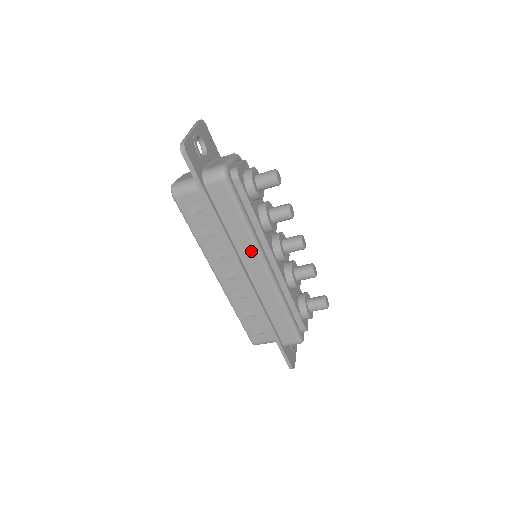
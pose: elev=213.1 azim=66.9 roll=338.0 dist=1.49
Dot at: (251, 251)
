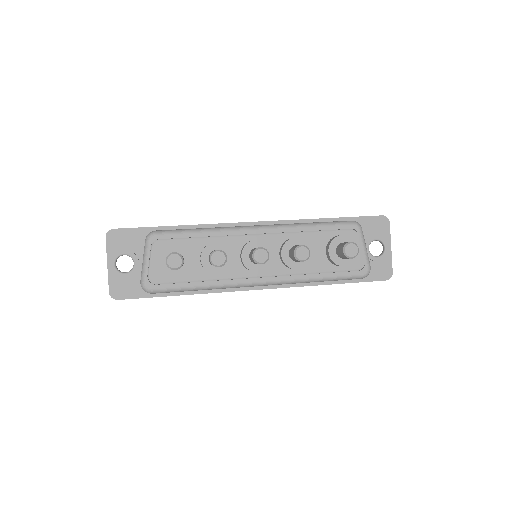
Dot at: occluded
